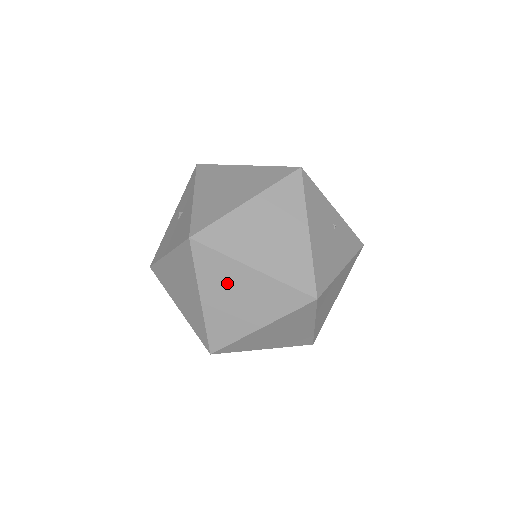
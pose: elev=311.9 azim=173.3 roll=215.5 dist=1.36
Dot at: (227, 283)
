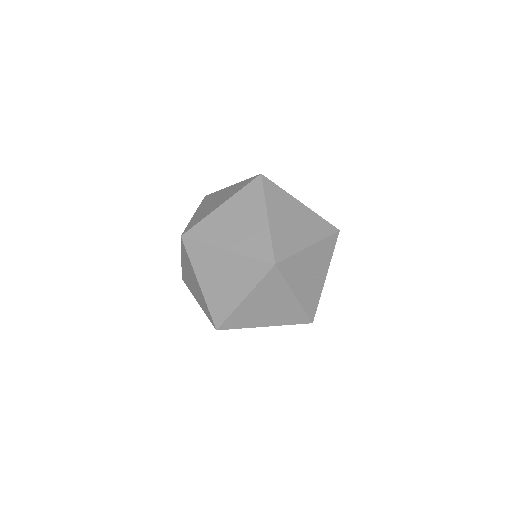
Dot at: (246, 210)
